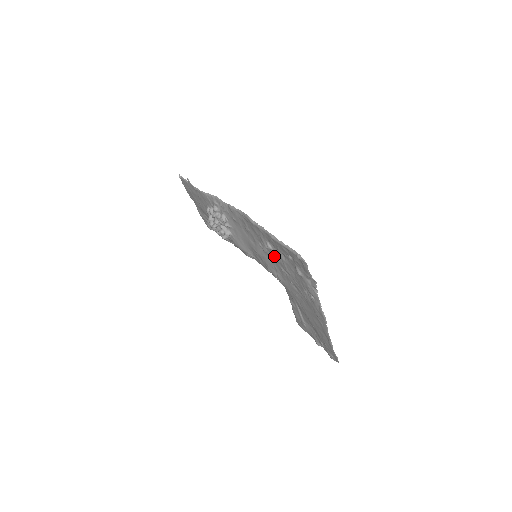
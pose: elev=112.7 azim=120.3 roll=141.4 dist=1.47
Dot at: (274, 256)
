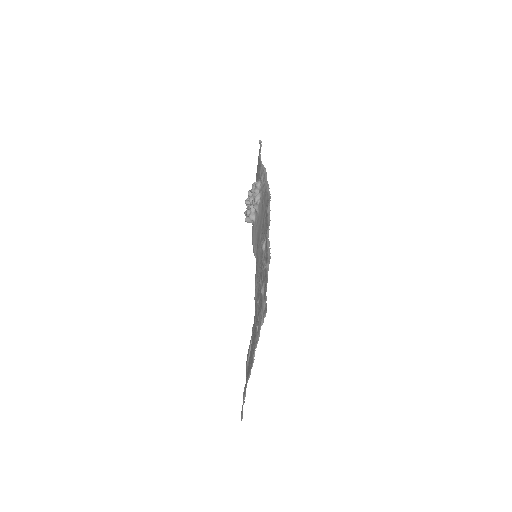
Dot at: (263, 261)
